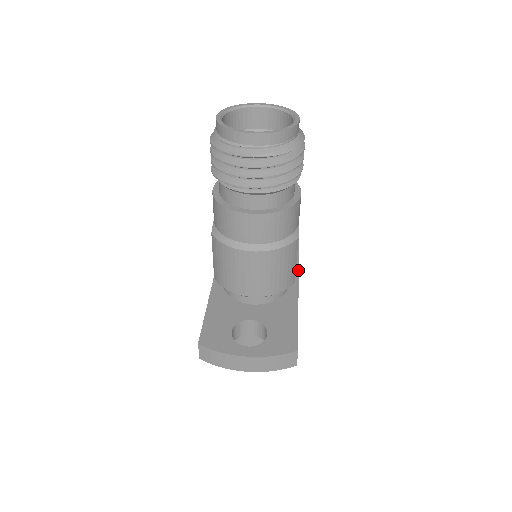
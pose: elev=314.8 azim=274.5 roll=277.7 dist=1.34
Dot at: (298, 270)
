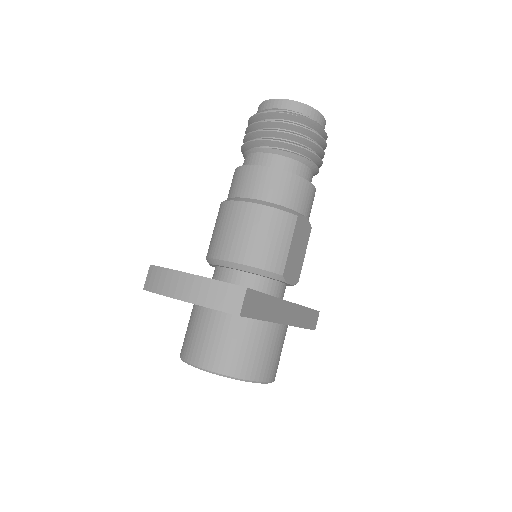
Dot at: occluded
